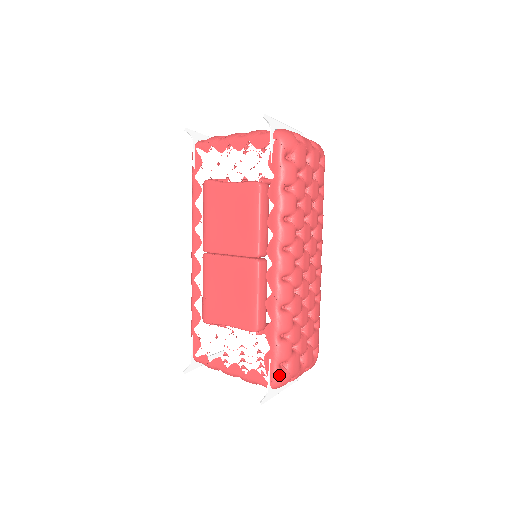
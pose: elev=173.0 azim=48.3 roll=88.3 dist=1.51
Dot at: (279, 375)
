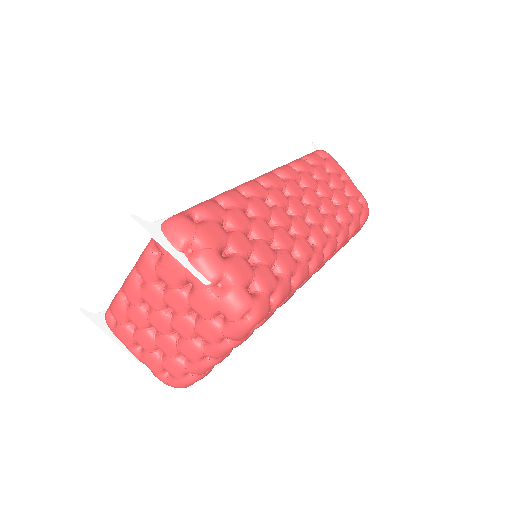
Dot at: (183, 215)
